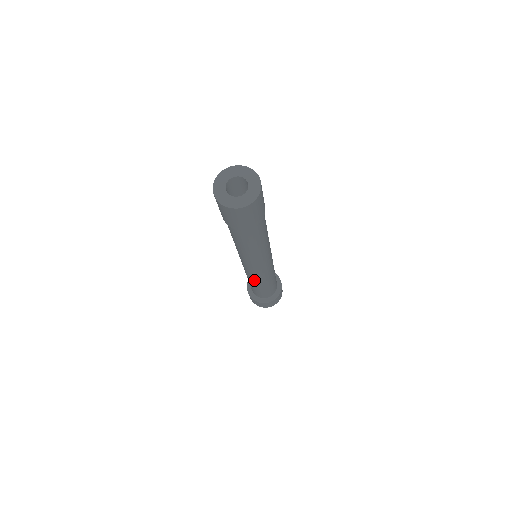
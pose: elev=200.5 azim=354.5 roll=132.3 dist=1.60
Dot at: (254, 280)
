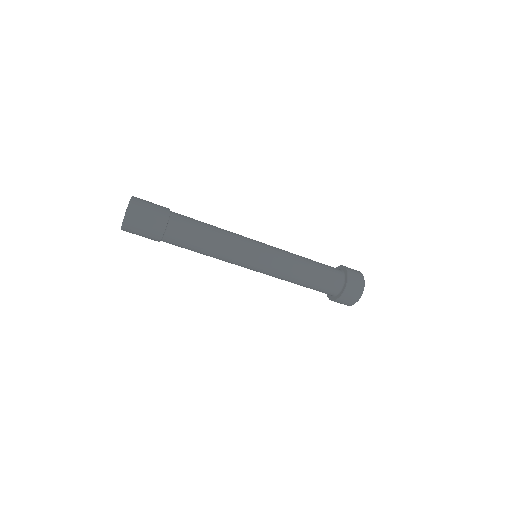
Dot at: (288, 270)
